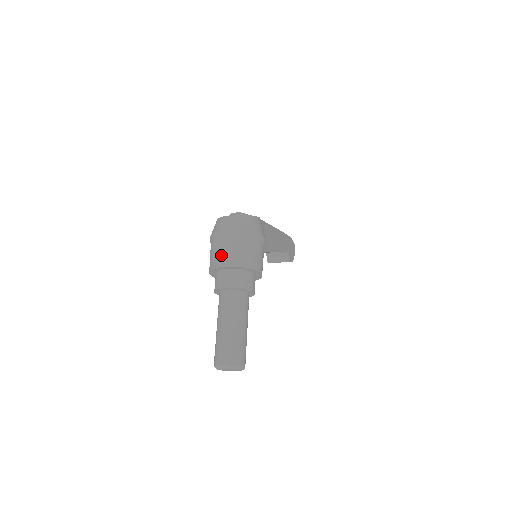
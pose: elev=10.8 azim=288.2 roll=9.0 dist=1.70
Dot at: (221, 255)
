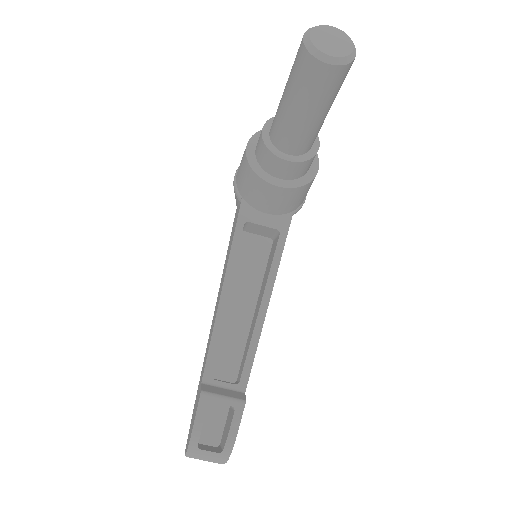
Dot at: occluded
